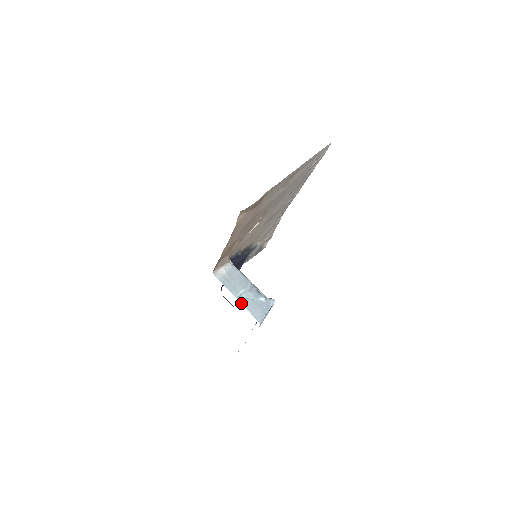
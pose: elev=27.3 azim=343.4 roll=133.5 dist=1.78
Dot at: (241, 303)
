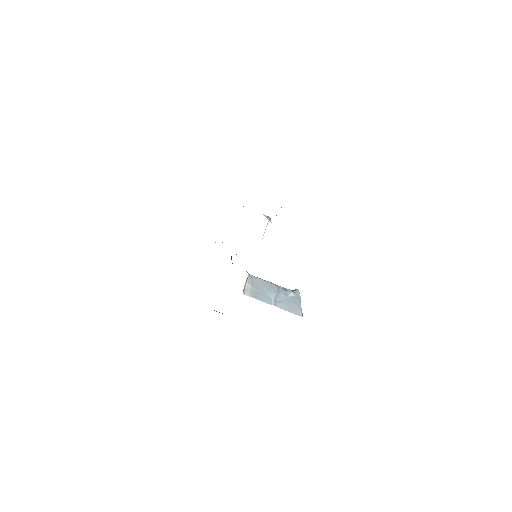
Dot at: (280, 308)
